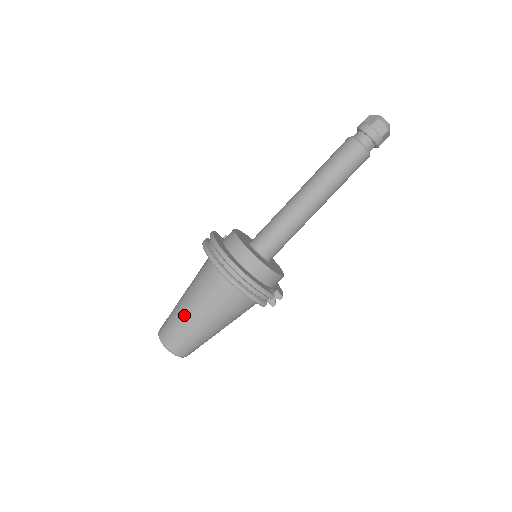
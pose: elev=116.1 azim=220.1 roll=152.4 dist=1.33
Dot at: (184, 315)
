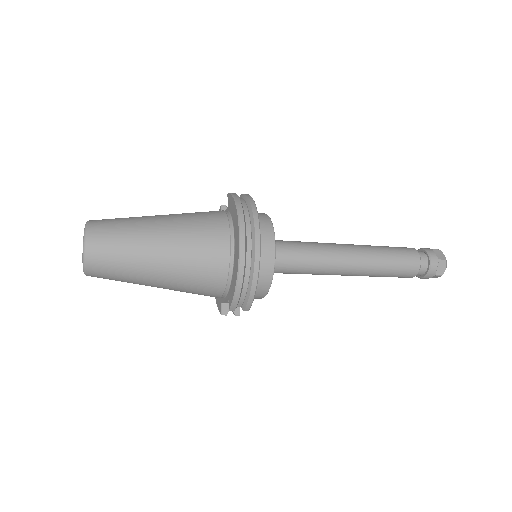
Dot at: (145, 238)
